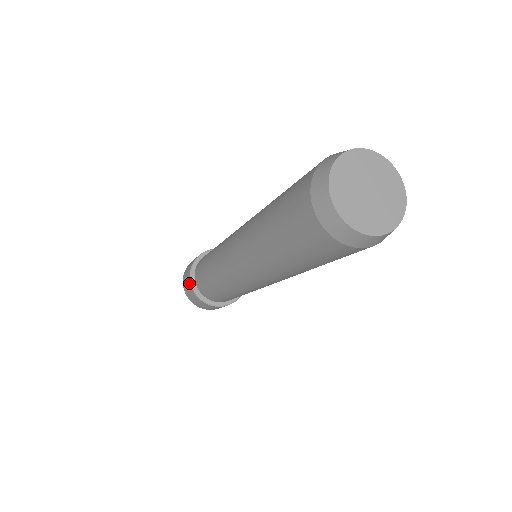
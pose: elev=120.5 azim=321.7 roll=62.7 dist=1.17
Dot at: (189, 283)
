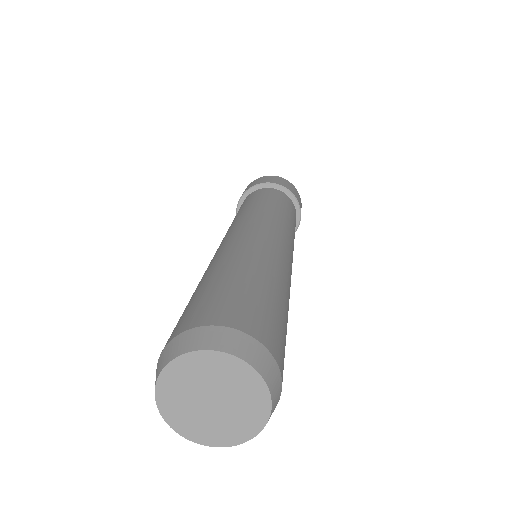
Dot at: (243, 193)
